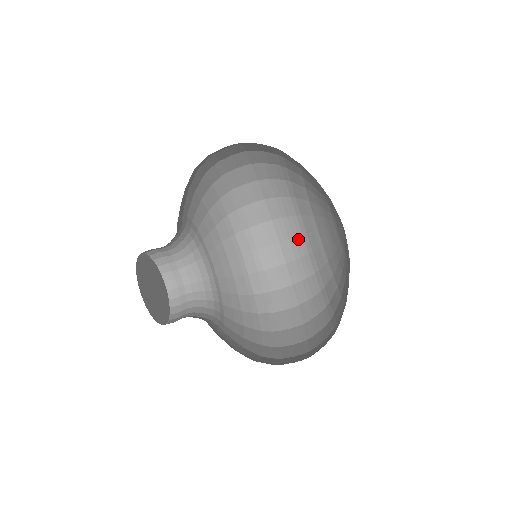
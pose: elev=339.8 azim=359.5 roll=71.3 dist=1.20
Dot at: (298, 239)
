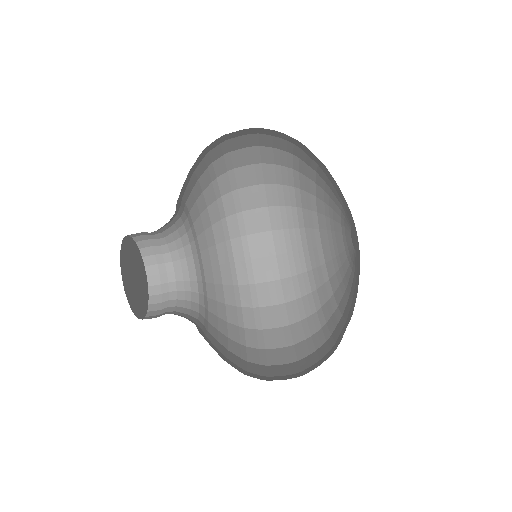
Dot at: (290, 209)
